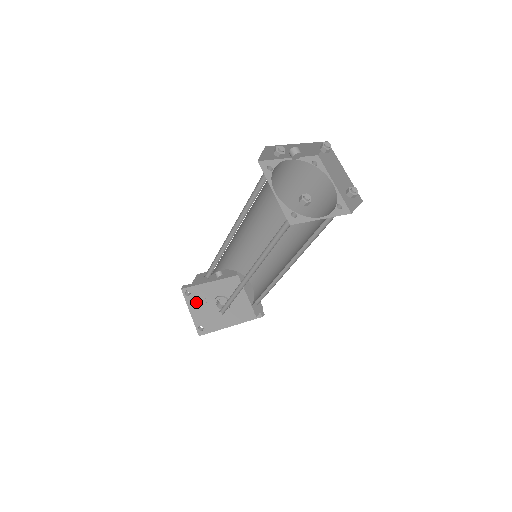
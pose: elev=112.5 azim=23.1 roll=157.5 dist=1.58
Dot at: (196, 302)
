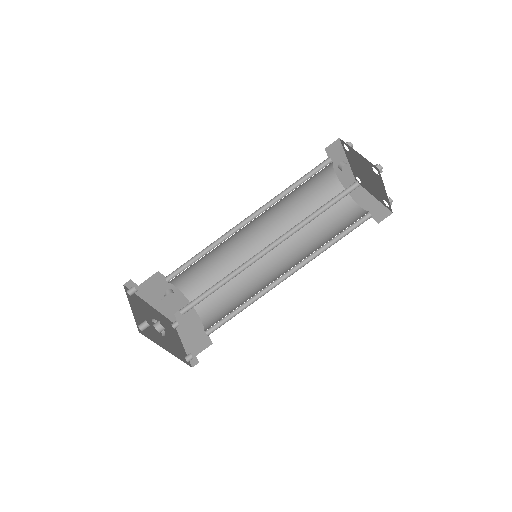
Dot at: (136, 305)
